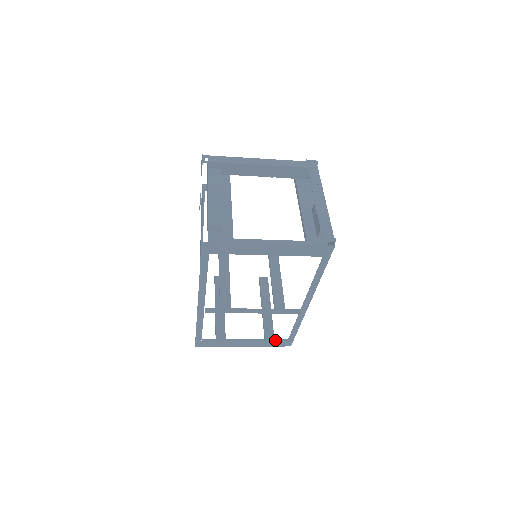
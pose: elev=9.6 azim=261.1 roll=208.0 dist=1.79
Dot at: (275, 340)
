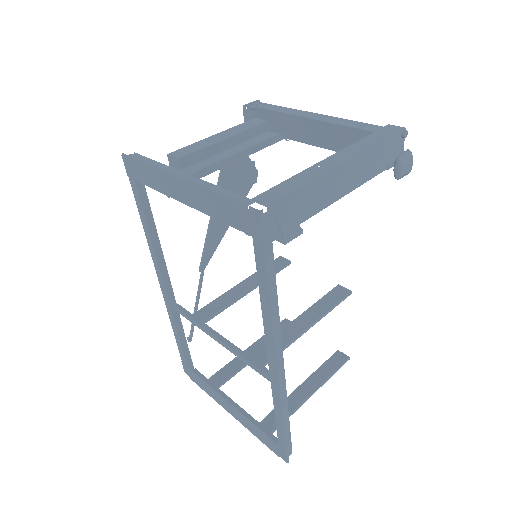
Dot at: occluded
